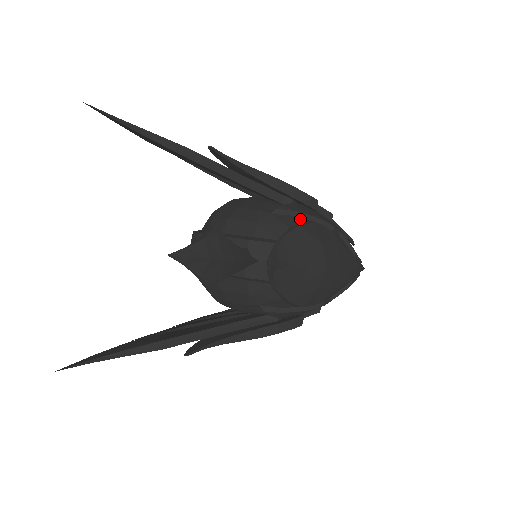
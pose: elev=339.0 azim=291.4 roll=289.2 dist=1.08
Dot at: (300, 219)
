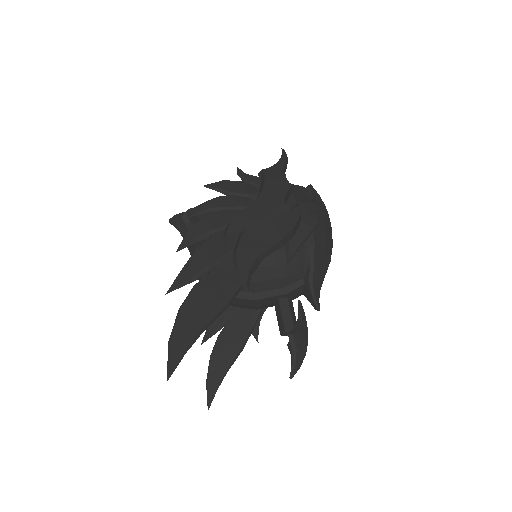
Dot at: (303, 247)
